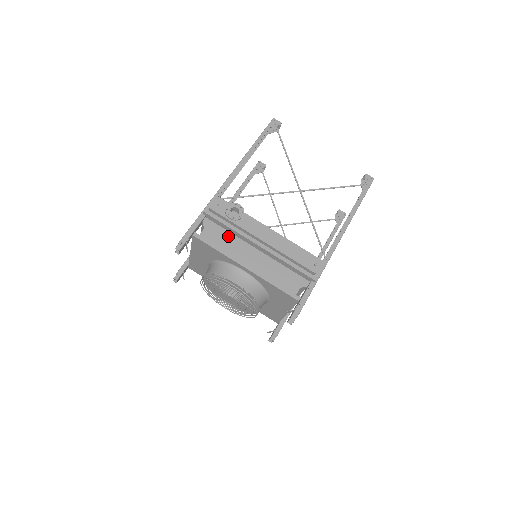
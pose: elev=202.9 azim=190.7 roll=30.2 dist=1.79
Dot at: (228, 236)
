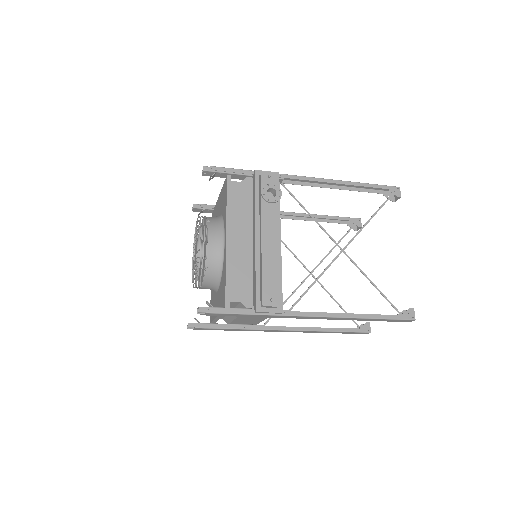
Dot at: (248, 206)
